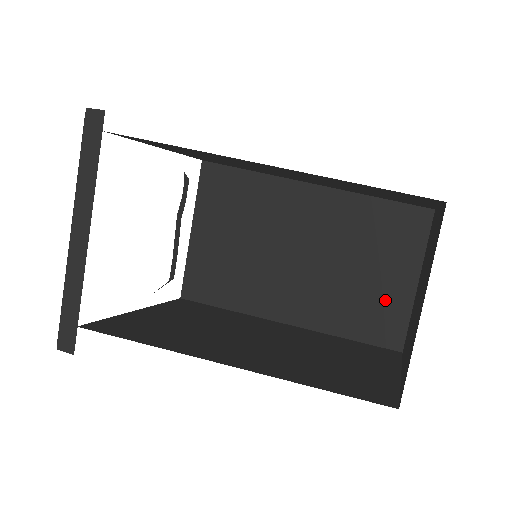
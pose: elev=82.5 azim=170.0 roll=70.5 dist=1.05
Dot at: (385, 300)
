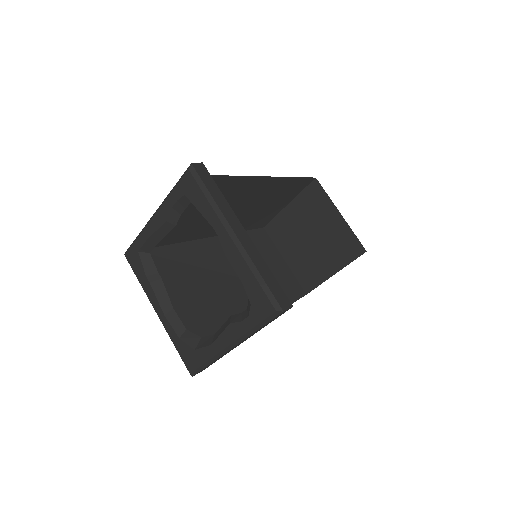
Dot at: (269, 214)
